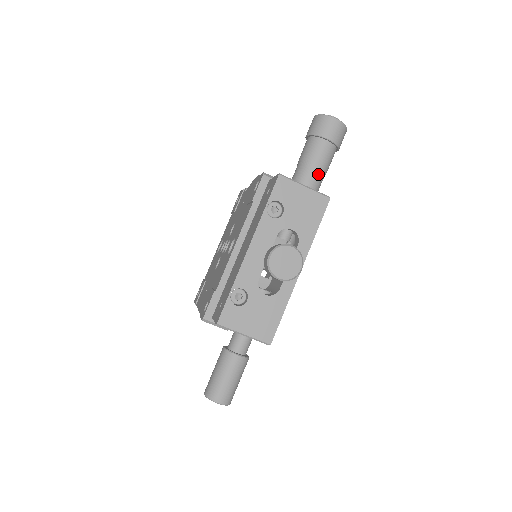
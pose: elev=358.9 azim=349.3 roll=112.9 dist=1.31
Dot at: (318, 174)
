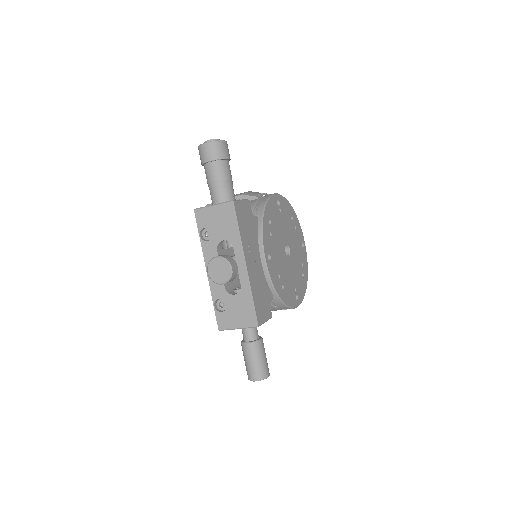
Dot at: (220, 189)
